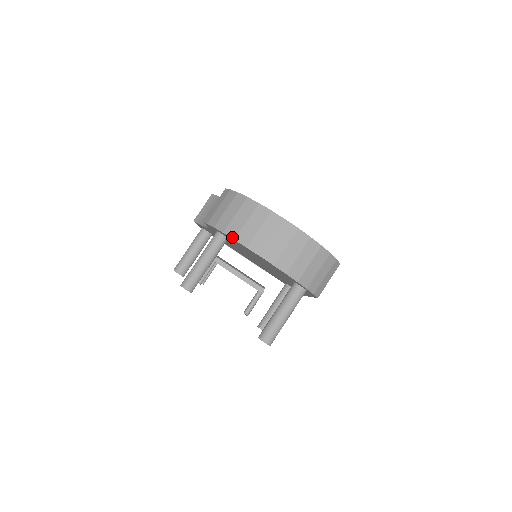
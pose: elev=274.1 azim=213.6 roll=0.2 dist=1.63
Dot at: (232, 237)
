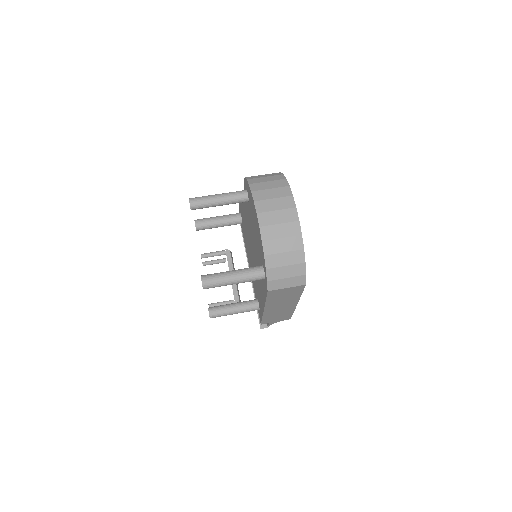
Dot at: (252, 189)
